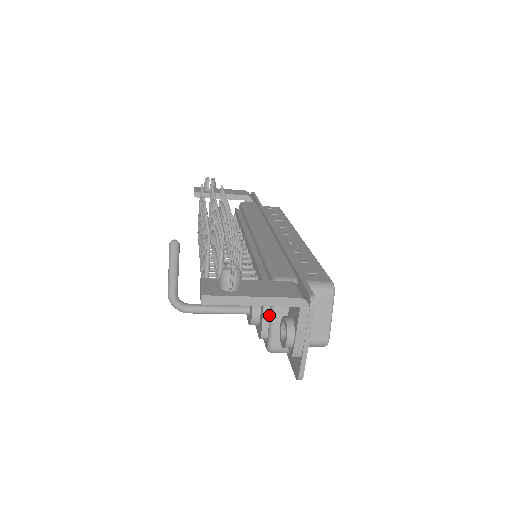
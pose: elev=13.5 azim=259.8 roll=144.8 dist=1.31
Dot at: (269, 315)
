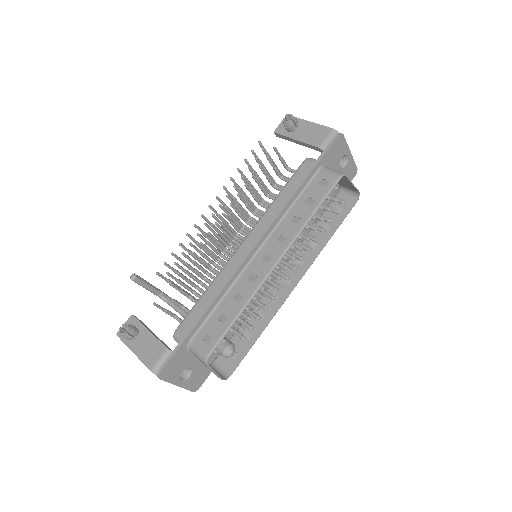
Dot at: occluded
